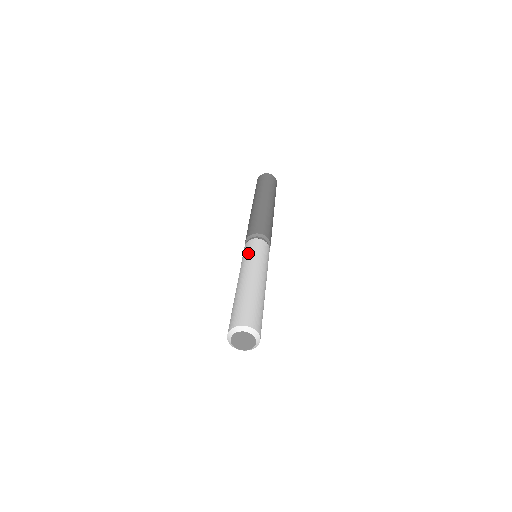
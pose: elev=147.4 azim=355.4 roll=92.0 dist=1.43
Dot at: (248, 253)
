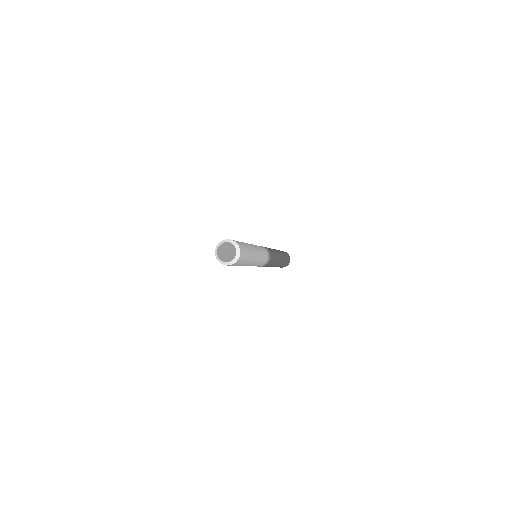
Dot at: (256, 245)
